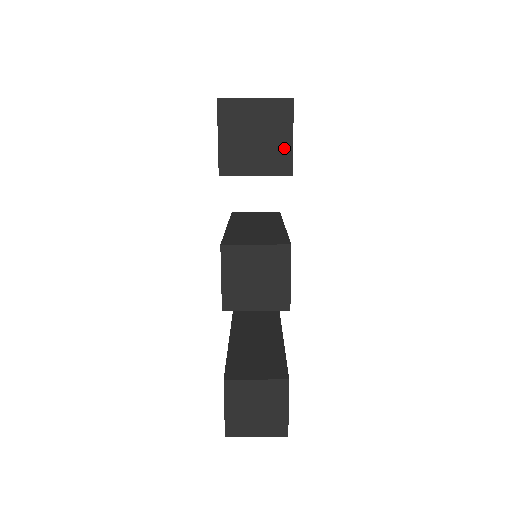
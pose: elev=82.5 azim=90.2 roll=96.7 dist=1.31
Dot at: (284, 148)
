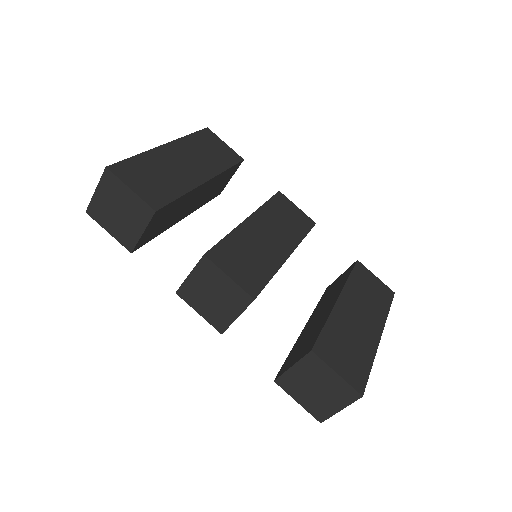
Dot at: (134, 201)
